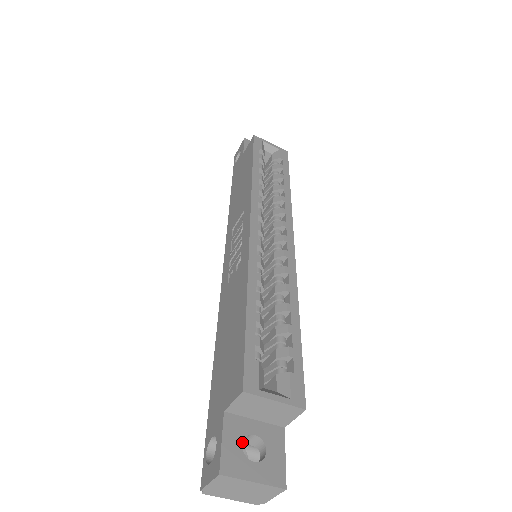
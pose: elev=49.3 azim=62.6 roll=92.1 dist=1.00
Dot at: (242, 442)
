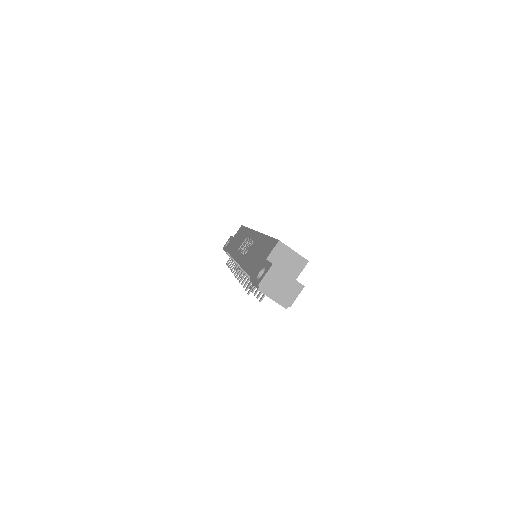
Dot at: occluded
